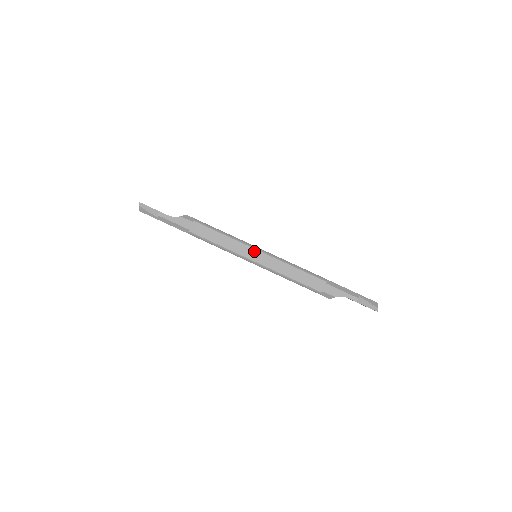
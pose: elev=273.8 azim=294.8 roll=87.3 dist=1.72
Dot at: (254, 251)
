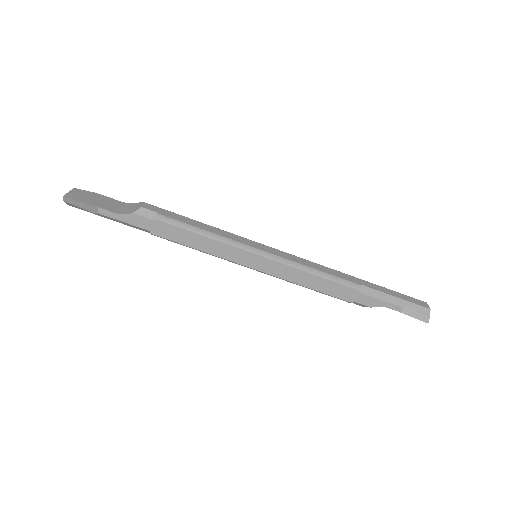
Dot at: (252, 256)
